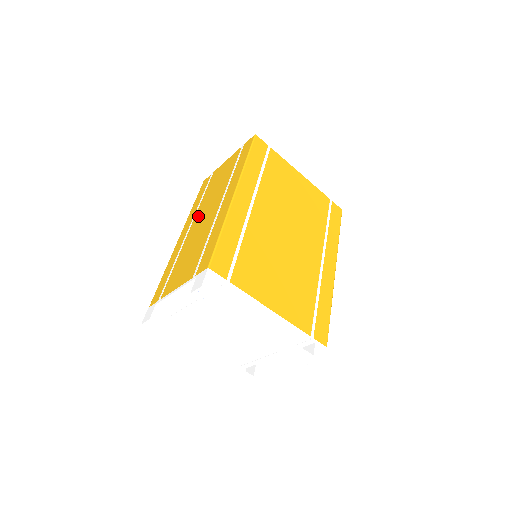
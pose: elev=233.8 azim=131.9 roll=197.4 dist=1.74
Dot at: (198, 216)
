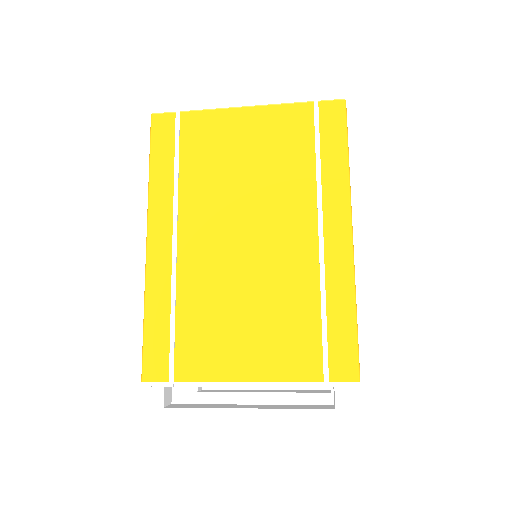
Dot at: occluded
